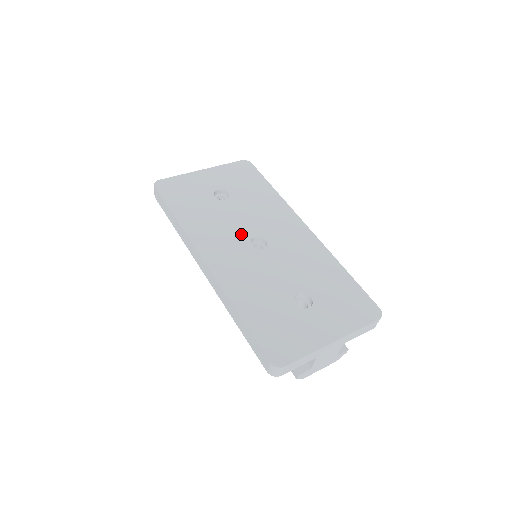
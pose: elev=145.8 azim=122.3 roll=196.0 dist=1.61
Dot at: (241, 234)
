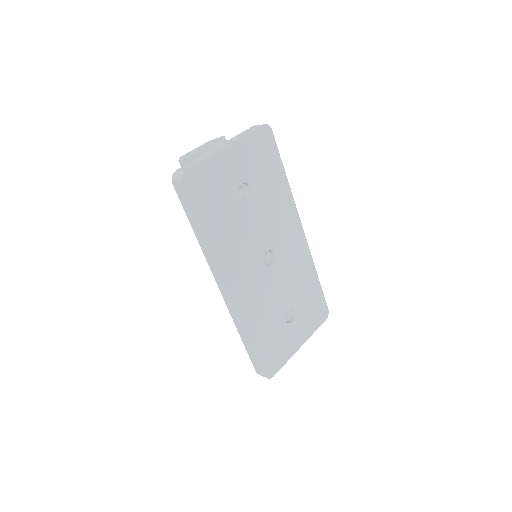
Dot at: (257, 249)
